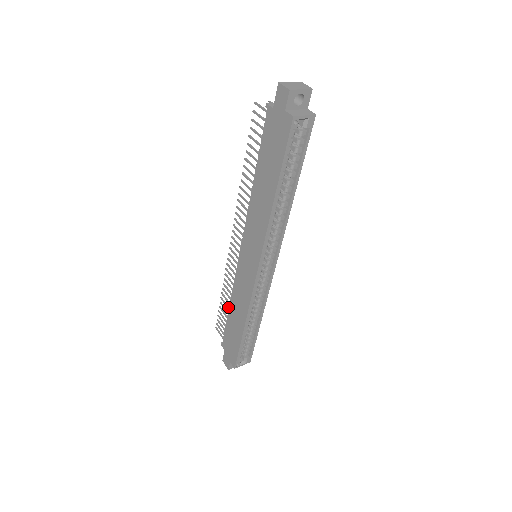
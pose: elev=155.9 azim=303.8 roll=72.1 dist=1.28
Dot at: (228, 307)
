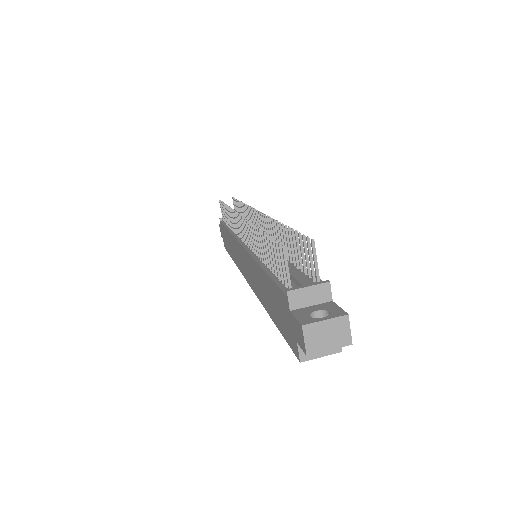
Dot at: (228, 222)
